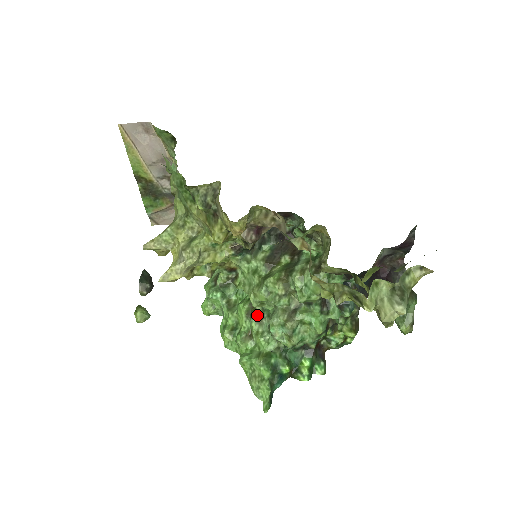
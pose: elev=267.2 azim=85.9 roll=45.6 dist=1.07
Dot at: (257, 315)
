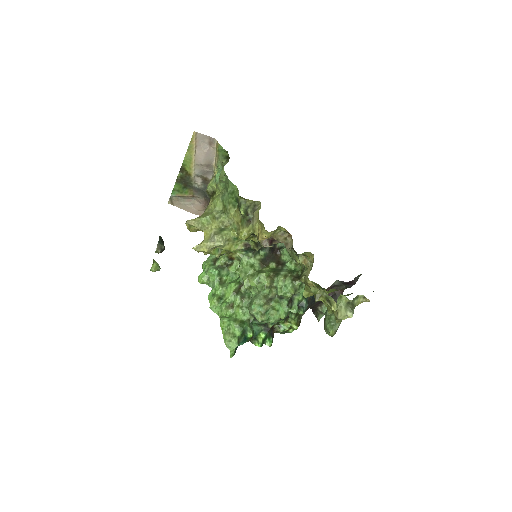
Dot at: (241, 294)
